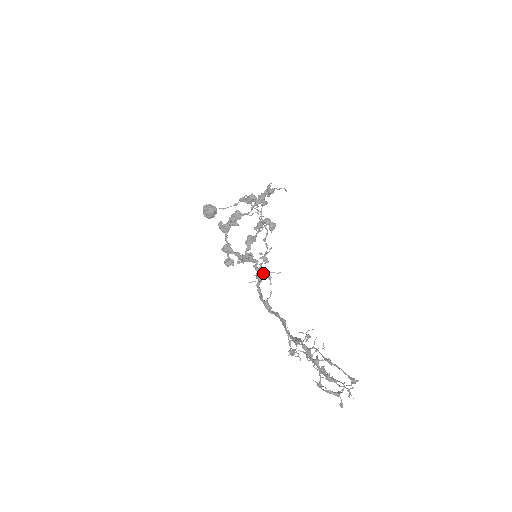
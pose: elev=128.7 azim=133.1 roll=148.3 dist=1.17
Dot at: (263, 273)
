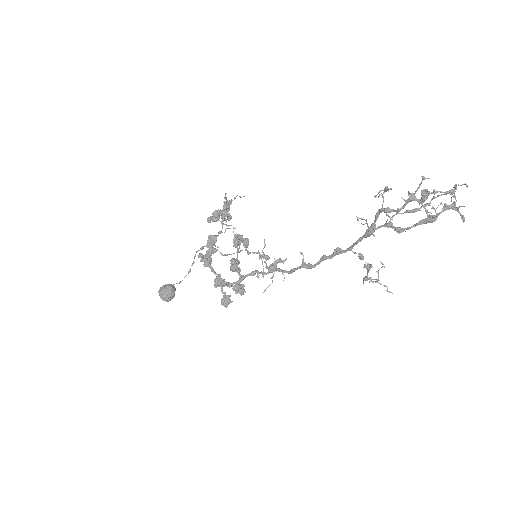
Dot at: (275, 261)
